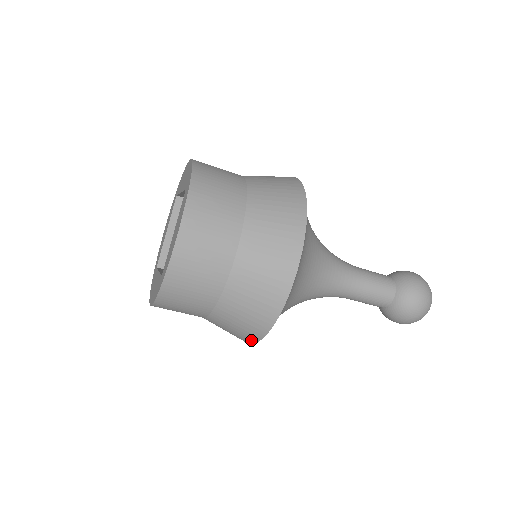
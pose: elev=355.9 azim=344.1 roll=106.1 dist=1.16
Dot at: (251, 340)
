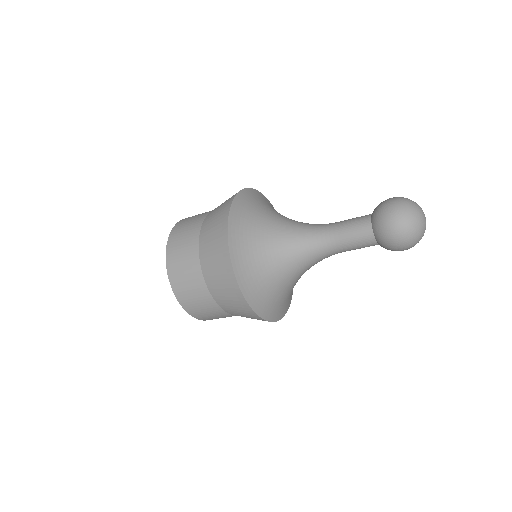
Dot at: (241, 298)
